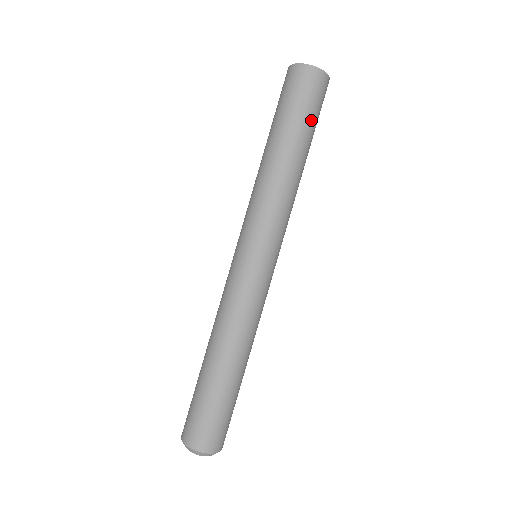
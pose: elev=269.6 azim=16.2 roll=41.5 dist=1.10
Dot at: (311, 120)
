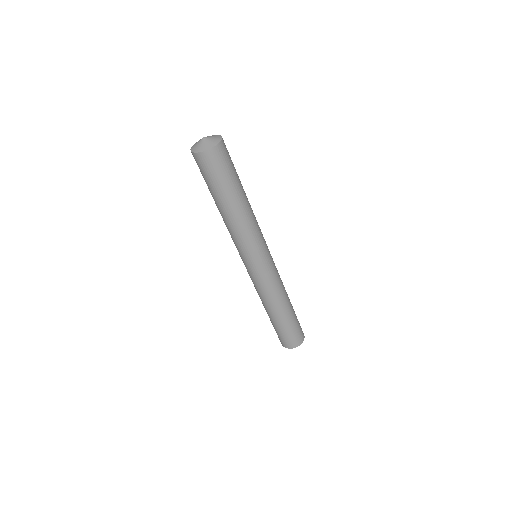
Dot at: (216, 185)
